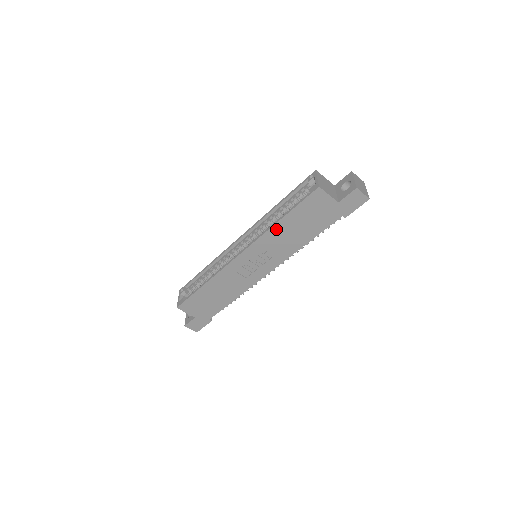
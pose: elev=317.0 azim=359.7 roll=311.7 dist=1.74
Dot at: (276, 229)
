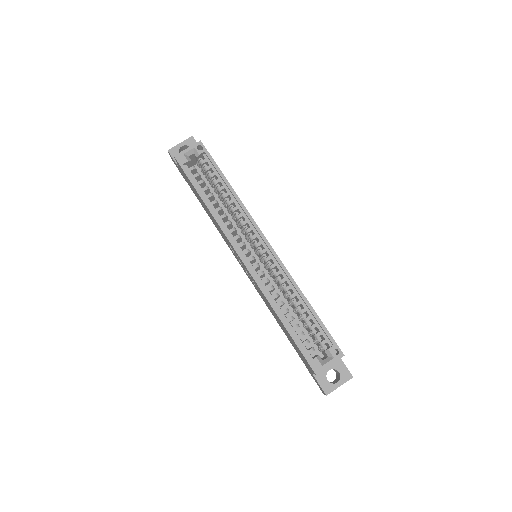
Dot at: (274, 310)
